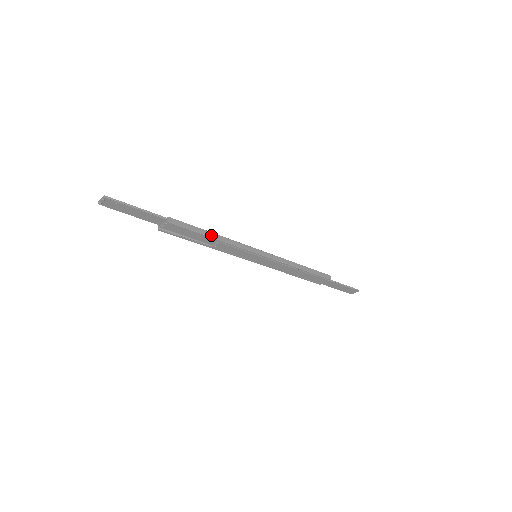
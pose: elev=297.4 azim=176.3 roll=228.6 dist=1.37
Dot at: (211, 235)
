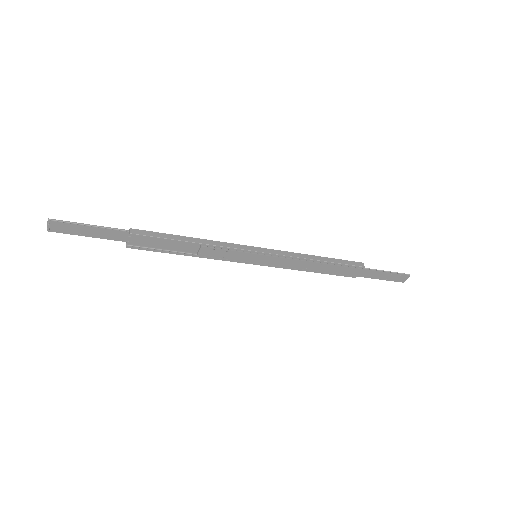
Dot at: (188, 239)
